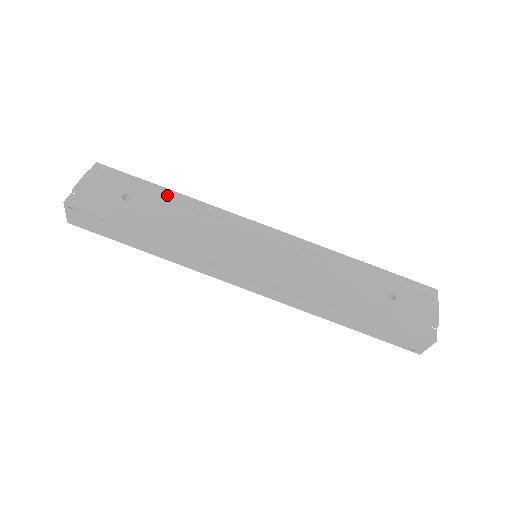
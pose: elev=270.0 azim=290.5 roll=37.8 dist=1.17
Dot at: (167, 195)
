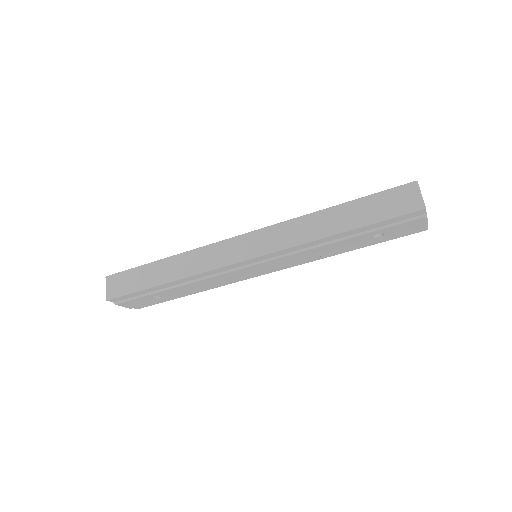
Dot at: (168, 286)
